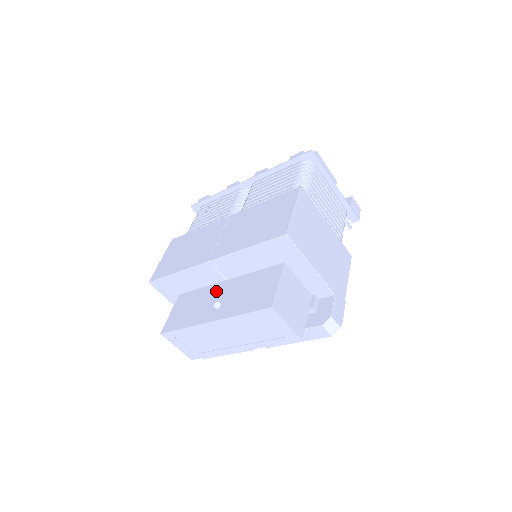
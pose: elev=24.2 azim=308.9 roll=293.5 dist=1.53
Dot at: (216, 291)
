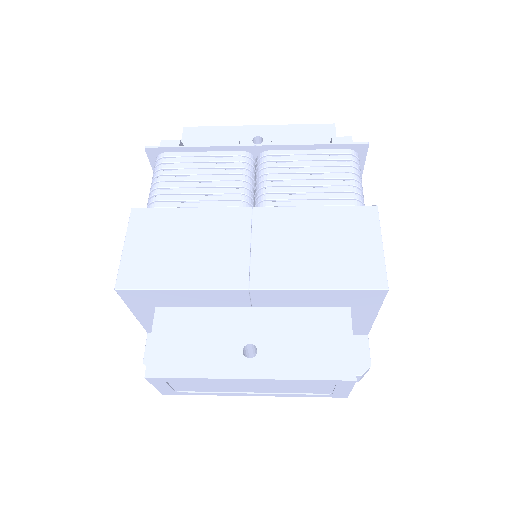
Dot at: (238, 323)
